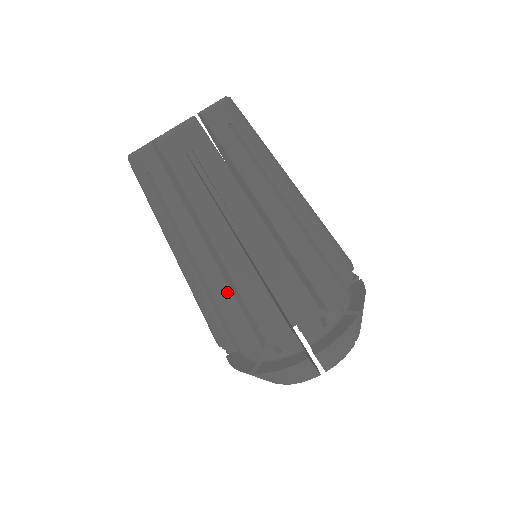
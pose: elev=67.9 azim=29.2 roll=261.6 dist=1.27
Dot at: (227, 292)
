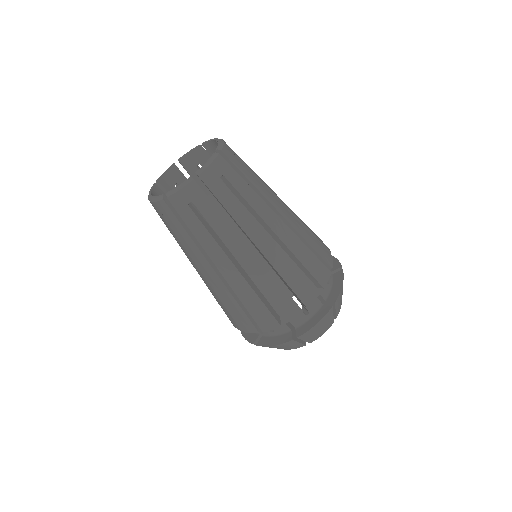
Dot at: (269, 277)
